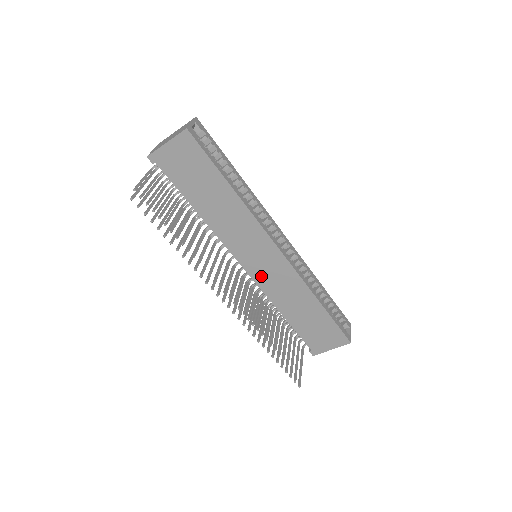
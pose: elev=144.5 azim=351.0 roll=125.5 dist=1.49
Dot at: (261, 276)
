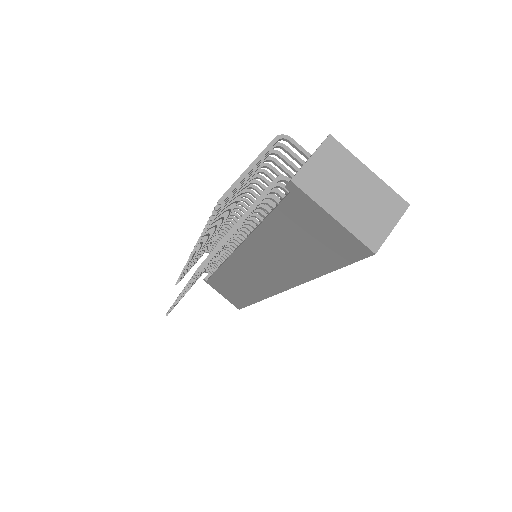
Dot at: (238, 267)
